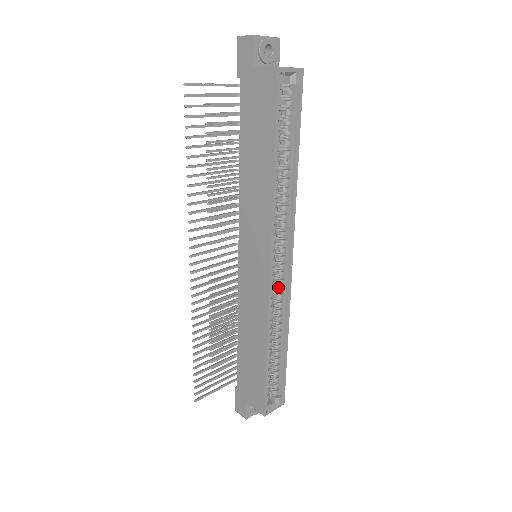
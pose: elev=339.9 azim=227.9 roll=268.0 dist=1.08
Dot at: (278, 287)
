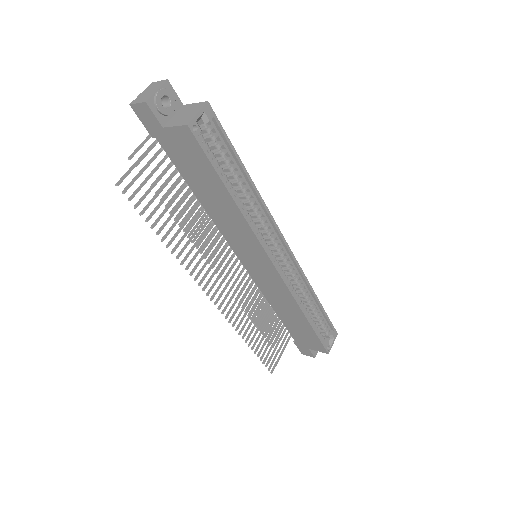
Dot at: (288, 270)
